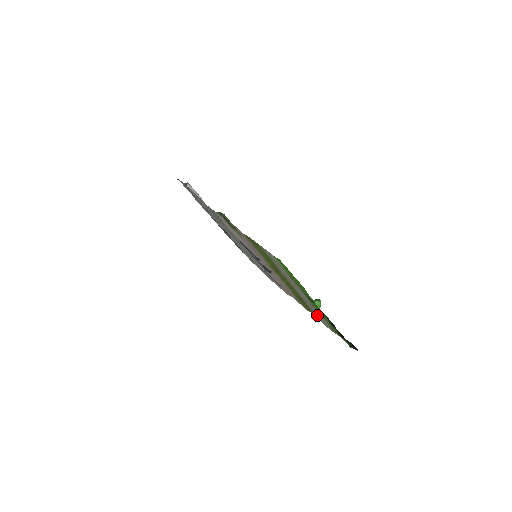
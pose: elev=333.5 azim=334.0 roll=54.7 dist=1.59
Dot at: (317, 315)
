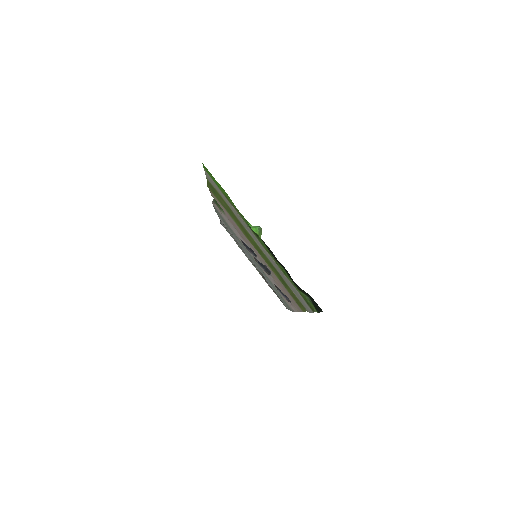
Dot at: (293, 290)
